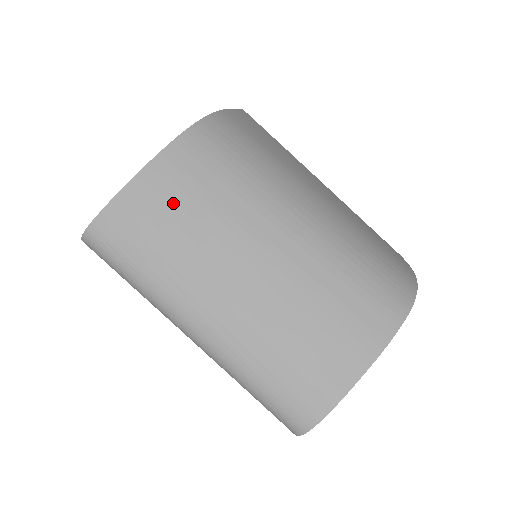
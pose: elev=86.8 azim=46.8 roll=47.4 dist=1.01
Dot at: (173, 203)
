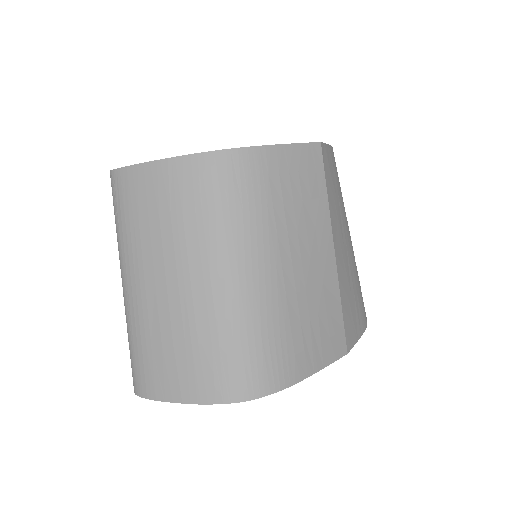
Dot at: (157, 200)
